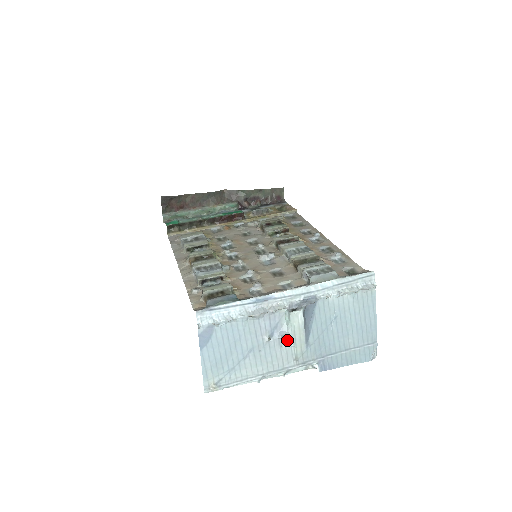
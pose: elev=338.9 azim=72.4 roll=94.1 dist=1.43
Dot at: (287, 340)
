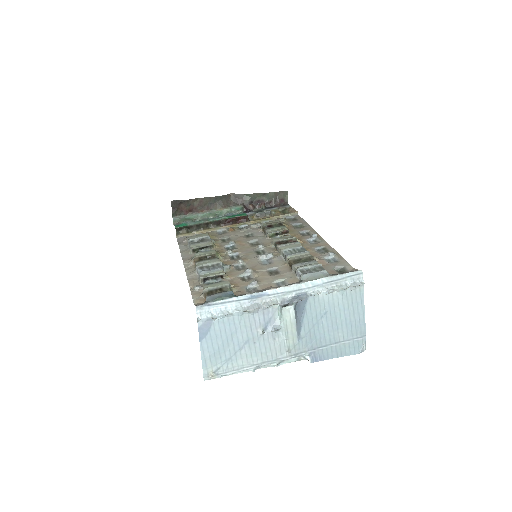
Dot at: (280, 333)
